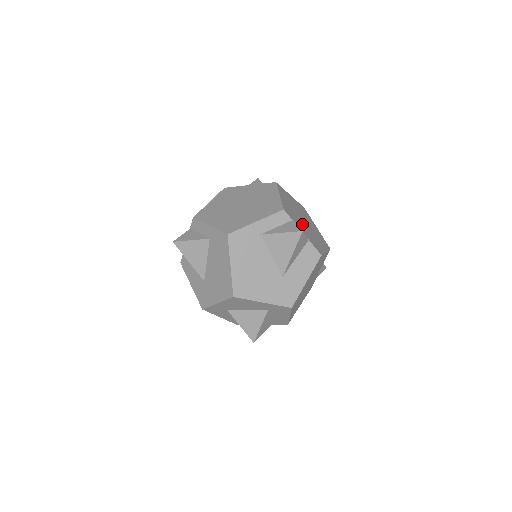
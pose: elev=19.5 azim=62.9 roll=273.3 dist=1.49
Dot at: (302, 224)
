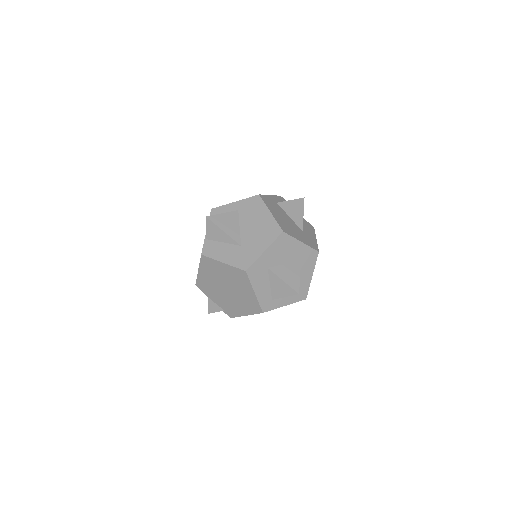
Dot at: occluded
